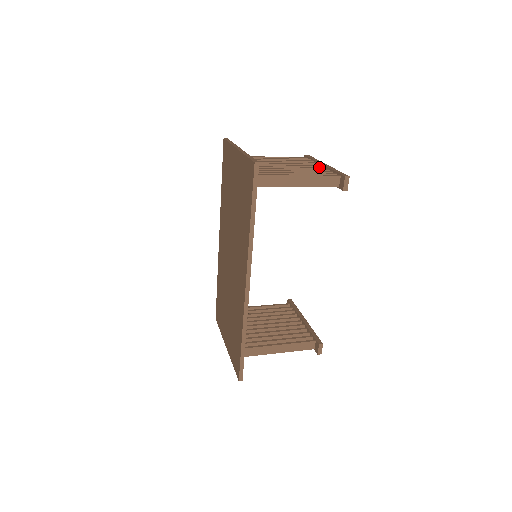
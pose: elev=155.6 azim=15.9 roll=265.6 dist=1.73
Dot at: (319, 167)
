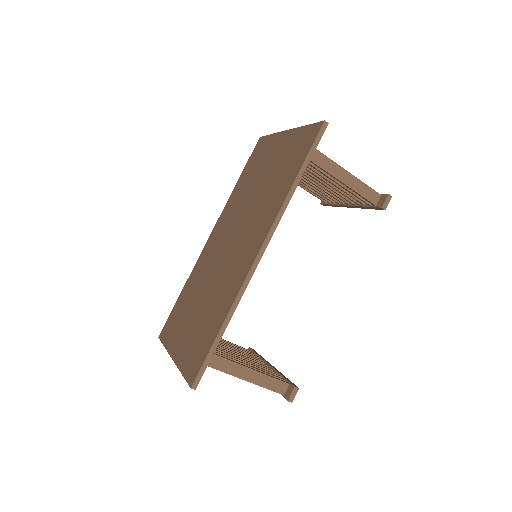
Dot at: occluded
